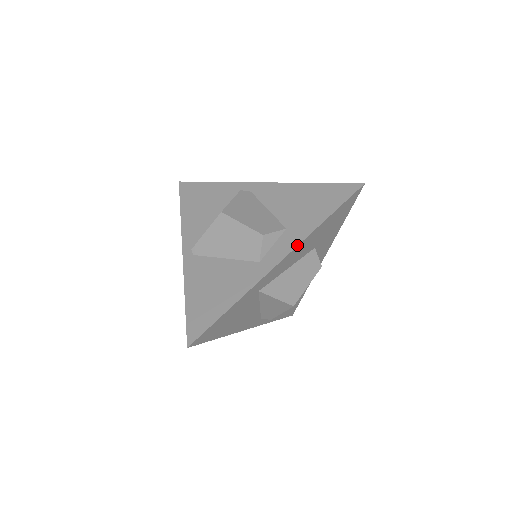
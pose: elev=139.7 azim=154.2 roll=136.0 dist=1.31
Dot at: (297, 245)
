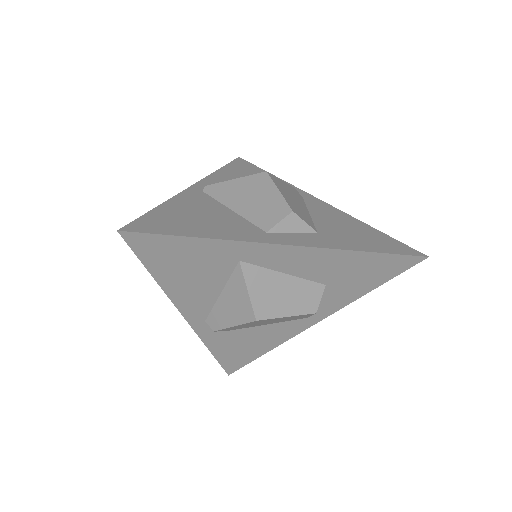
Dot at: (319, 247)
